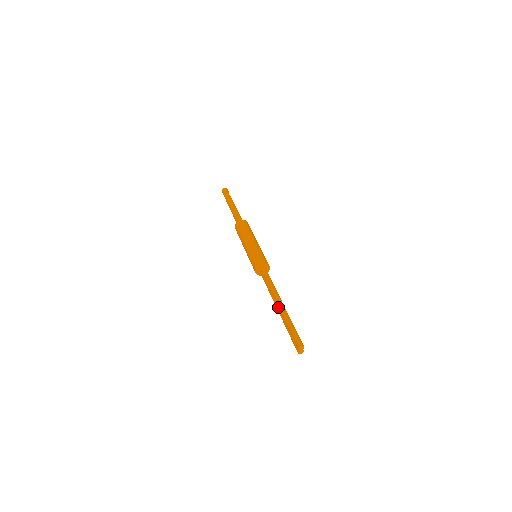
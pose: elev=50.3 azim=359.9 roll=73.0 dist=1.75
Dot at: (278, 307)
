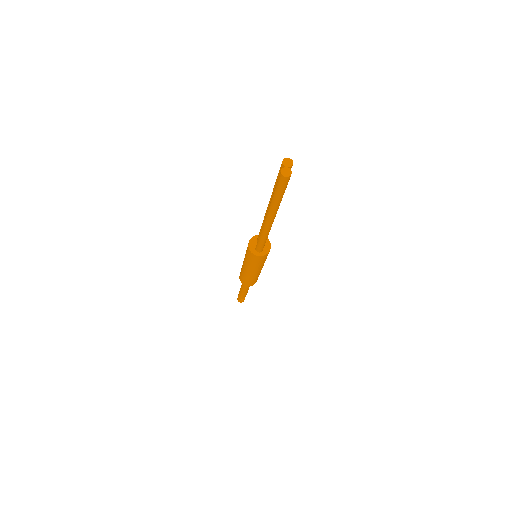
Dot at: (267, 208)
